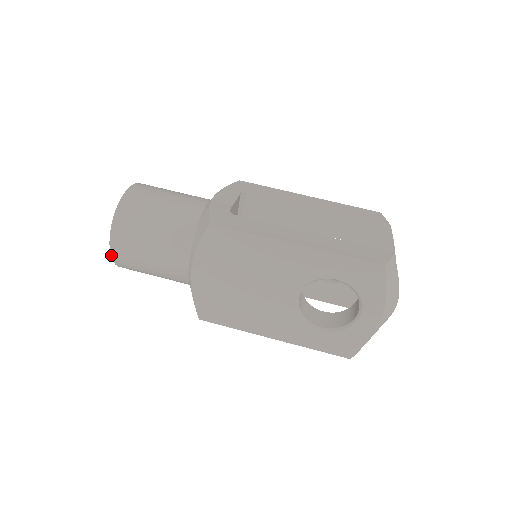
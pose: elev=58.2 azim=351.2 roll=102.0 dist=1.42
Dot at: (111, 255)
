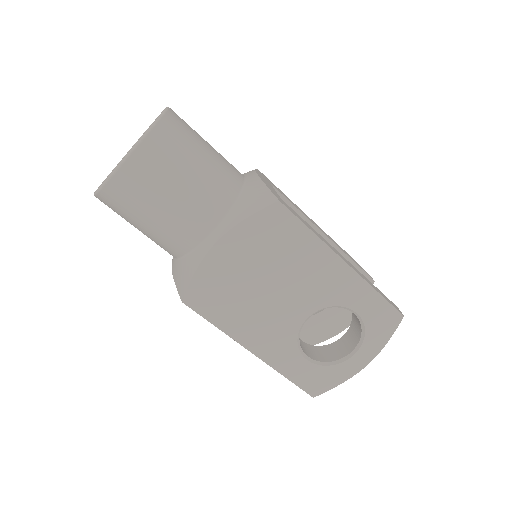
Dot at: (112, 175)
